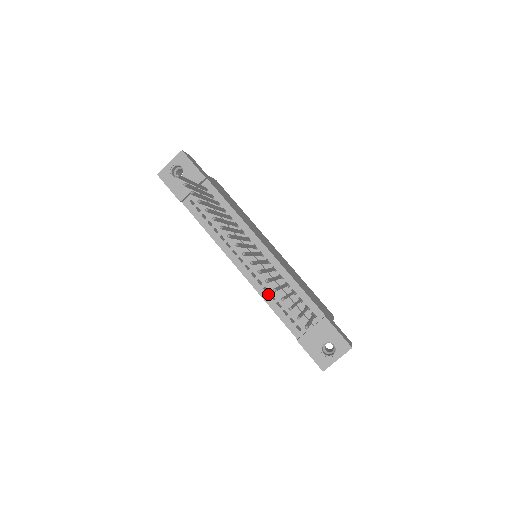
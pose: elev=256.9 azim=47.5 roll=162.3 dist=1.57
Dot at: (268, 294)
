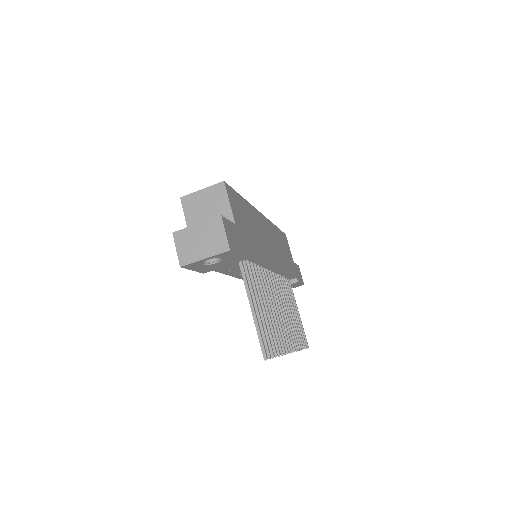
Dot at: occluded
